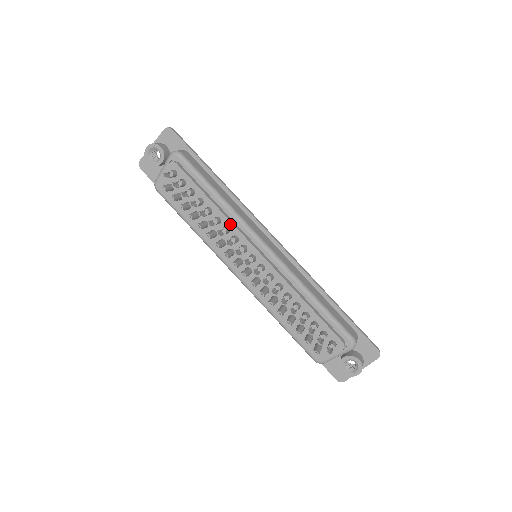
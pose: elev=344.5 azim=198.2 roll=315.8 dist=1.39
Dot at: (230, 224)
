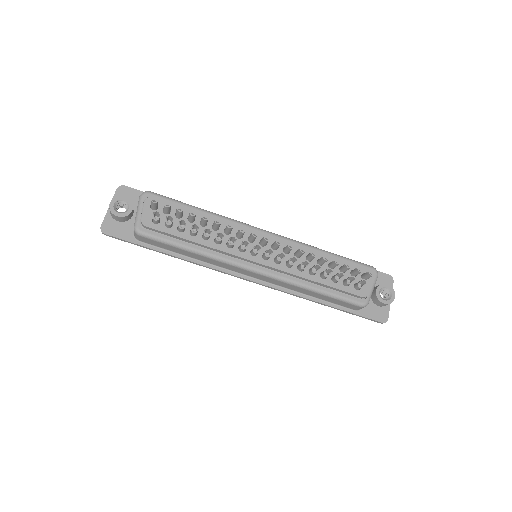
Dot at: (228, 224)
